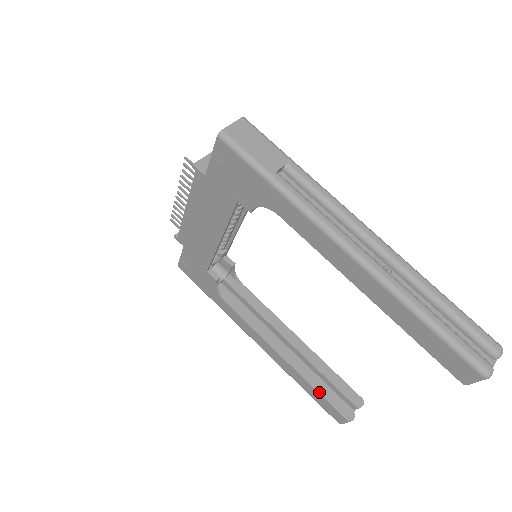
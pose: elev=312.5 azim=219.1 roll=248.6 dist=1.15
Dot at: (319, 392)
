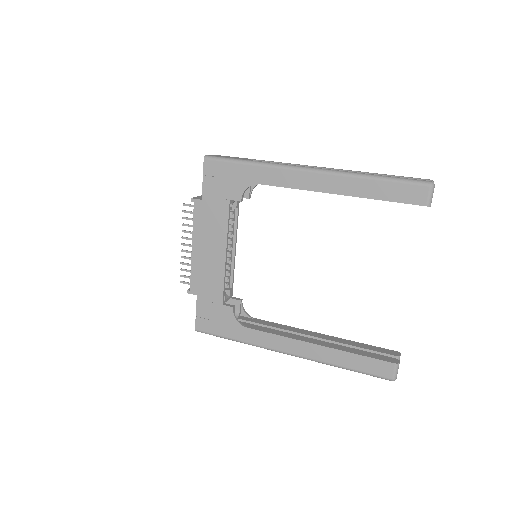
Dot at: (359, 354)
